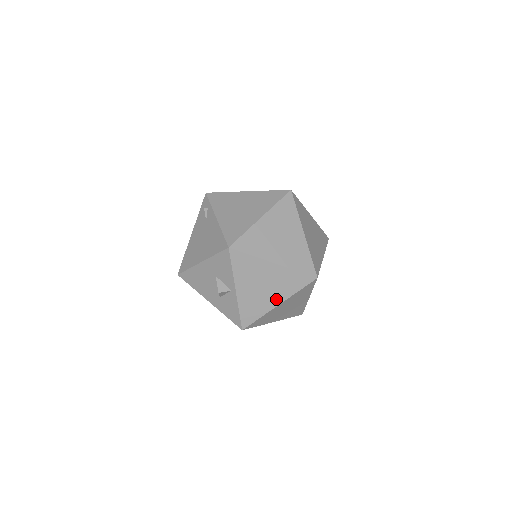
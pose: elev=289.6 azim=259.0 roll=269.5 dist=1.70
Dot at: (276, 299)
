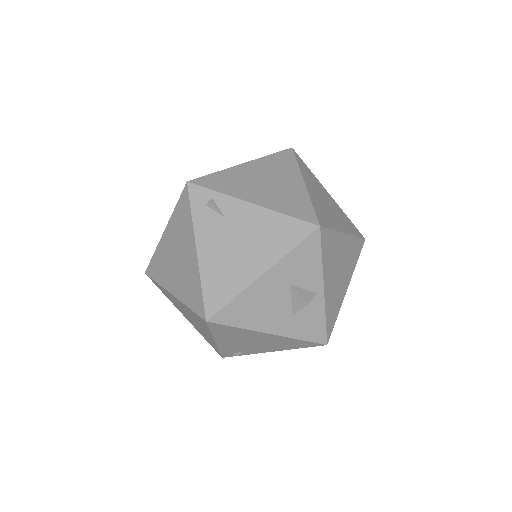
Dot at: (346, 283)
